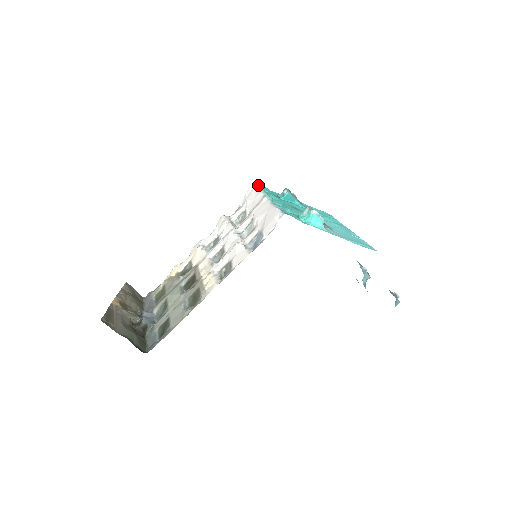
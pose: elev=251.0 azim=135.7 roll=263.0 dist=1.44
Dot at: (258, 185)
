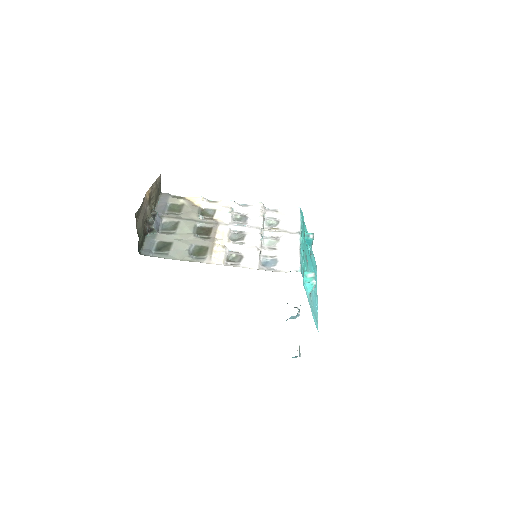
Dot at: occluded
